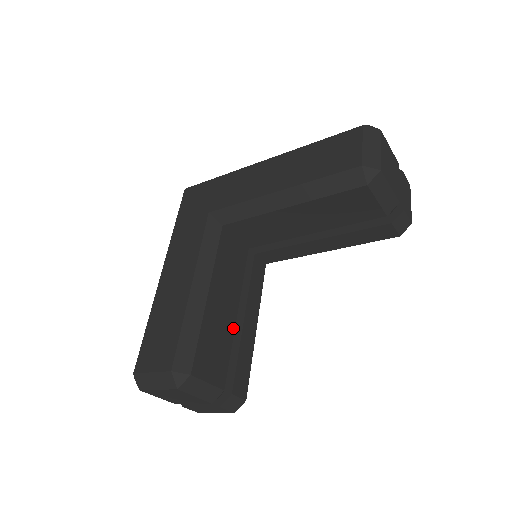
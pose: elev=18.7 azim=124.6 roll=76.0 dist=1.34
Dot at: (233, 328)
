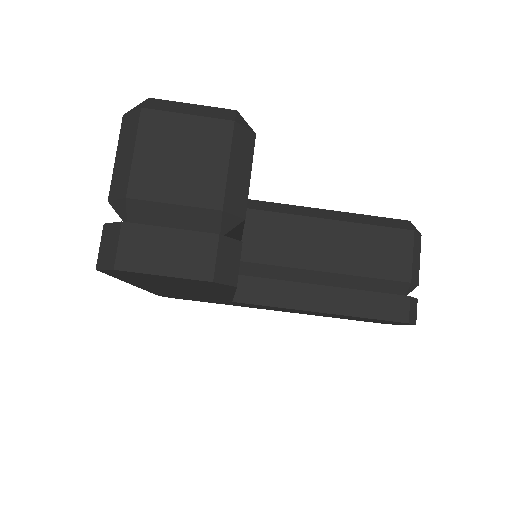
Dot at: occluded
